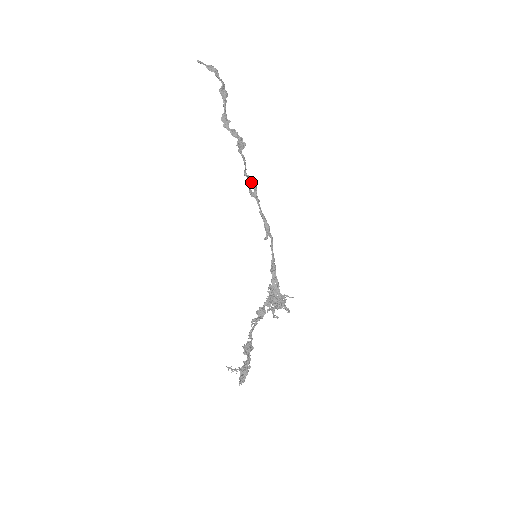
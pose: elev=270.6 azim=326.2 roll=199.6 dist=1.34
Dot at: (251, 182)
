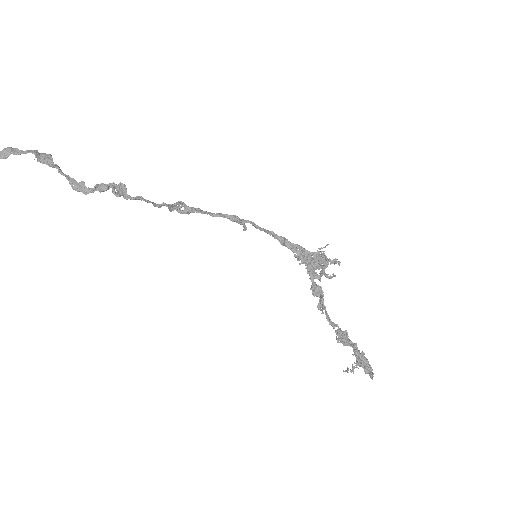
Dot at: (172, 205)
